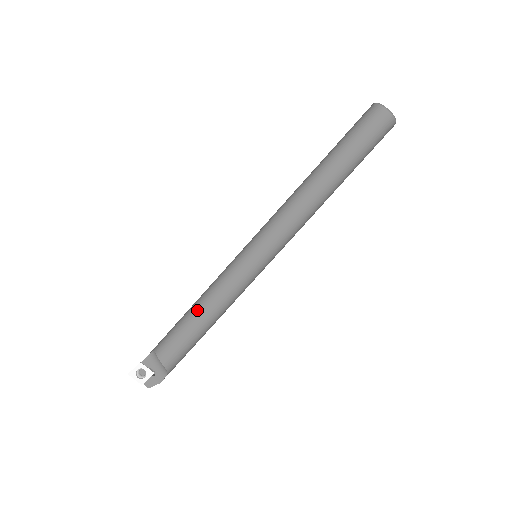
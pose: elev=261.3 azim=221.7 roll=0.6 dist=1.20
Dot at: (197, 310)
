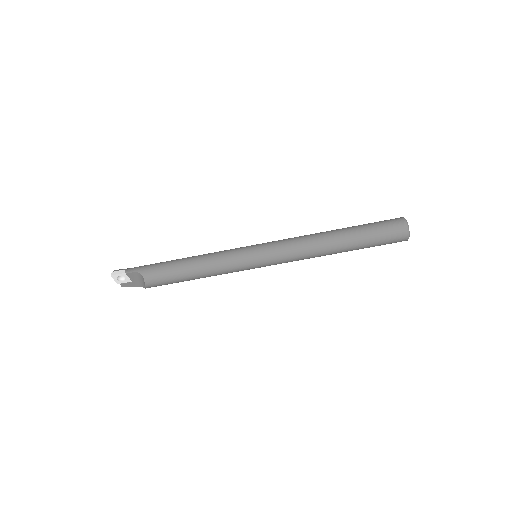
Dot at: (194, 272)
